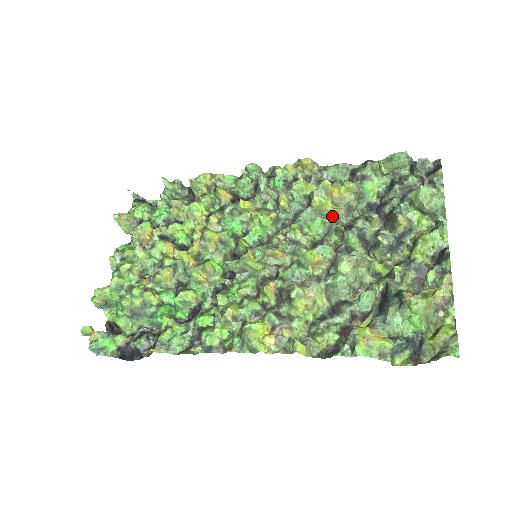
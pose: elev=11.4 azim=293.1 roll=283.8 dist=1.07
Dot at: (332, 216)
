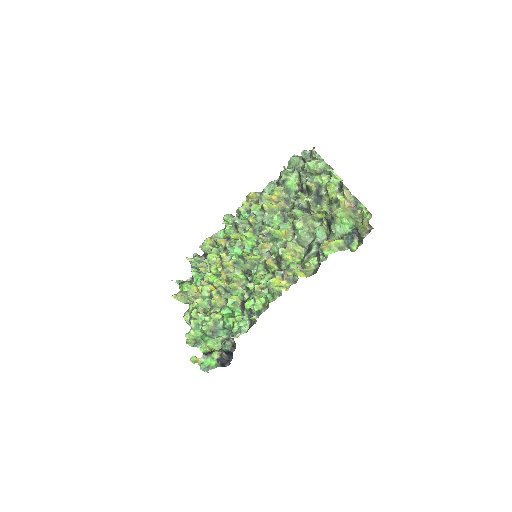
Dot at: (280, 209)
